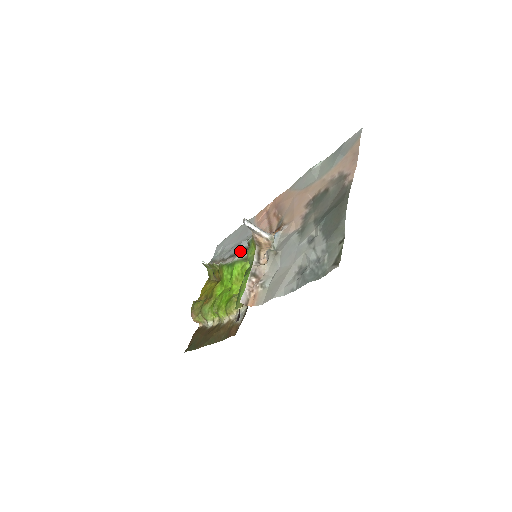
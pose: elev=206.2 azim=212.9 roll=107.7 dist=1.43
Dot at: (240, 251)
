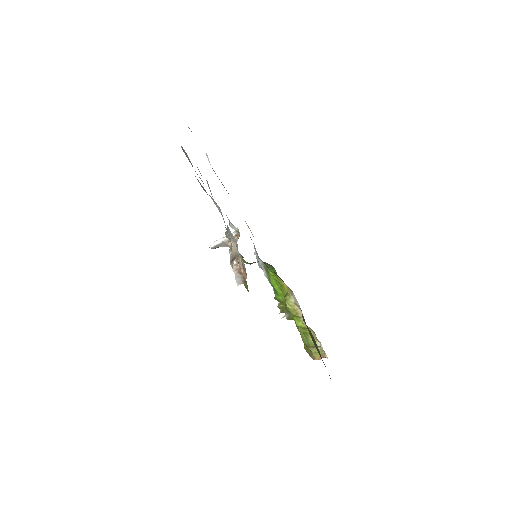
Dot at: occluded
